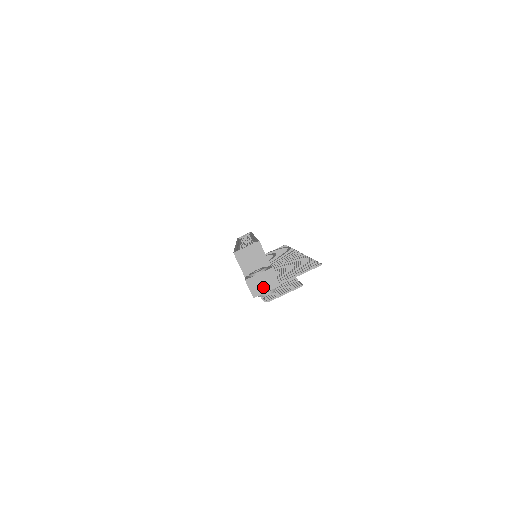
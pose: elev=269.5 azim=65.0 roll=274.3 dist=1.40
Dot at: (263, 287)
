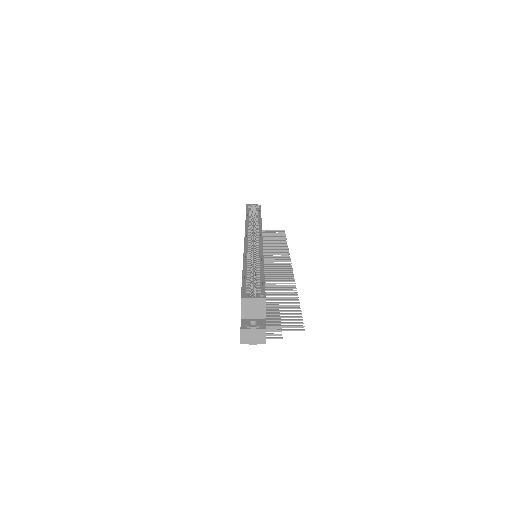
Dot at: (252, 339)
